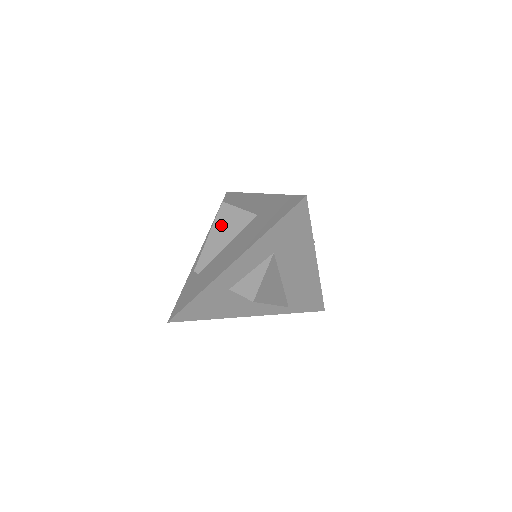
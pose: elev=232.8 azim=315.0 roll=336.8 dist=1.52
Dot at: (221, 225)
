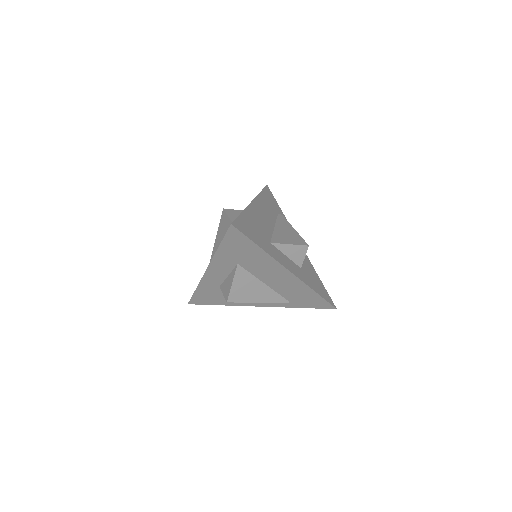
Dot at: (221, 230)
